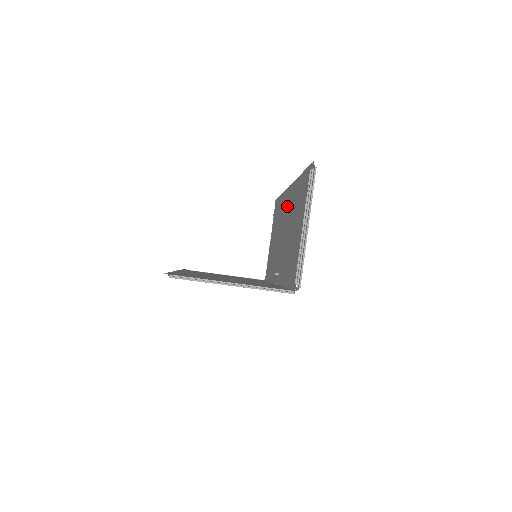
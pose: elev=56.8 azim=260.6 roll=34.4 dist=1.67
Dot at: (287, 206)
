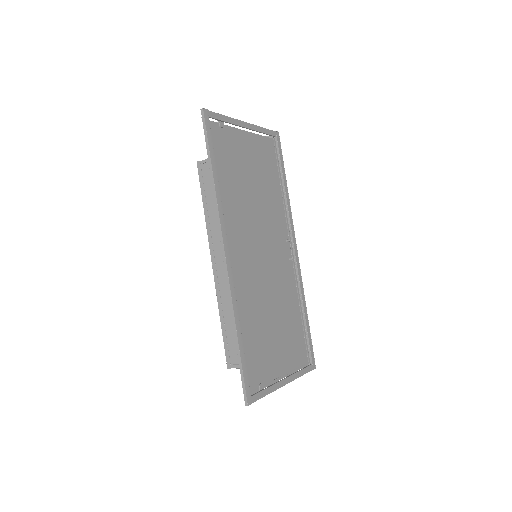
Dot at: (240, 257)
